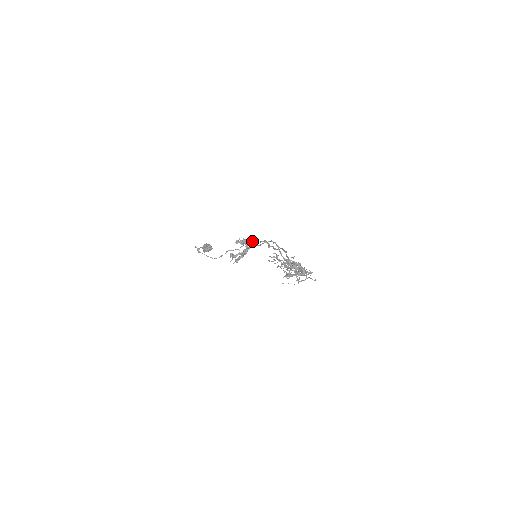
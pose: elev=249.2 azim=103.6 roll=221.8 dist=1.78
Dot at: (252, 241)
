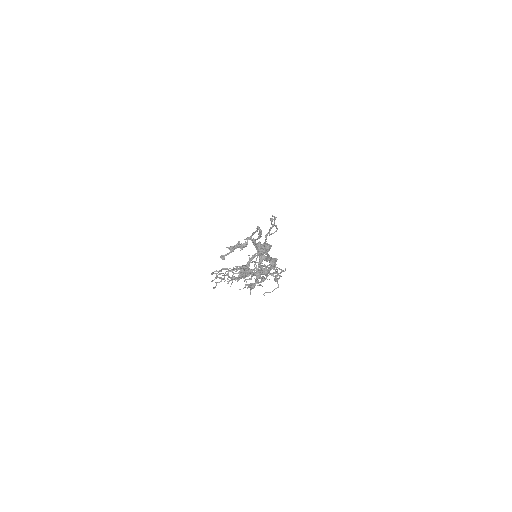
Dot at: (251, 235)
